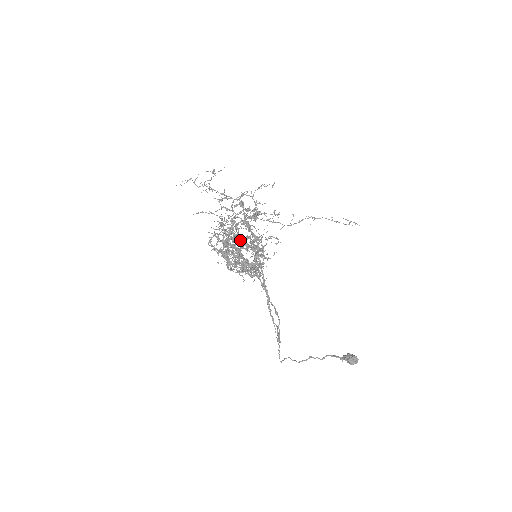
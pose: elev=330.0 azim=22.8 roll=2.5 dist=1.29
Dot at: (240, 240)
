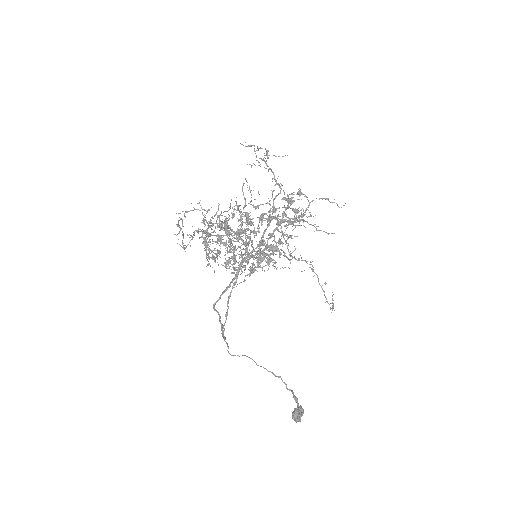
Dot at: (233, 231)
